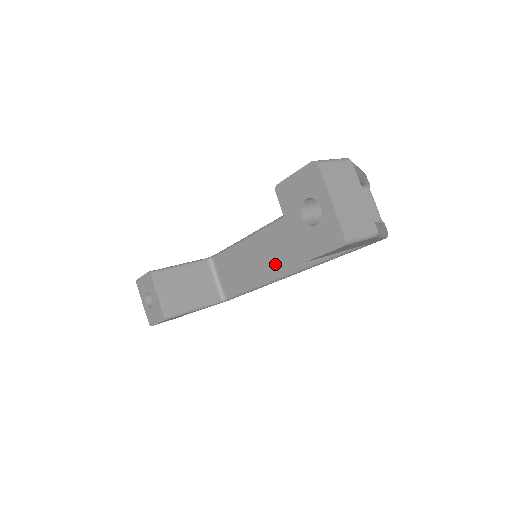
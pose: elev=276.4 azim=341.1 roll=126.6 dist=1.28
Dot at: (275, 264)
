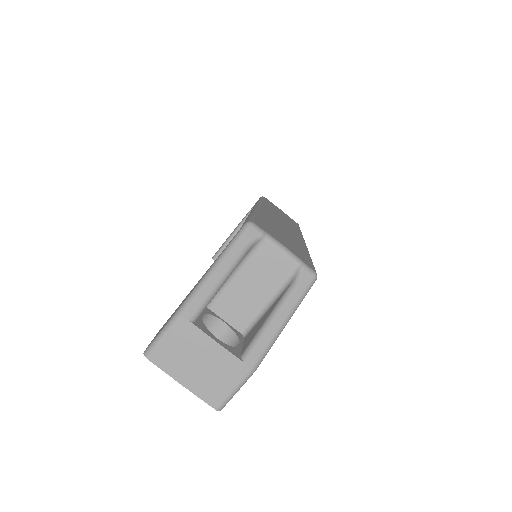
Dot at: occluded
